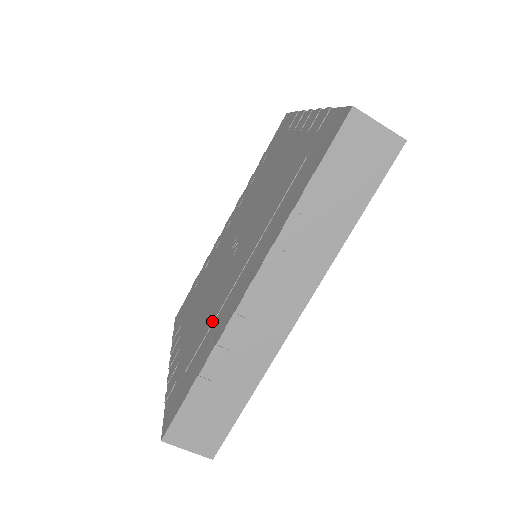
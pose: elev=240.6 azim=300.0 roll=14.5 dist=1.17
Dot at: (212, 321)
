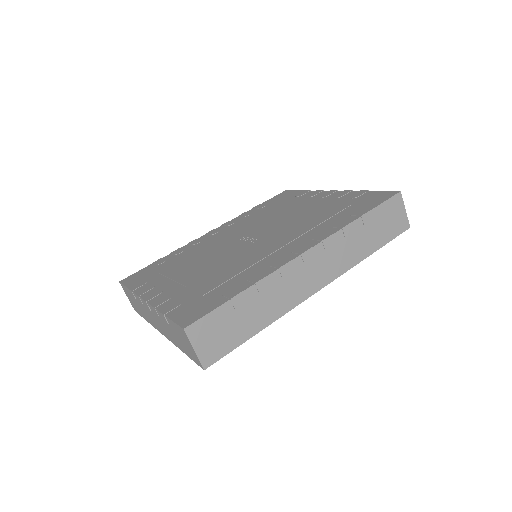
Dot at: (243, 269)
